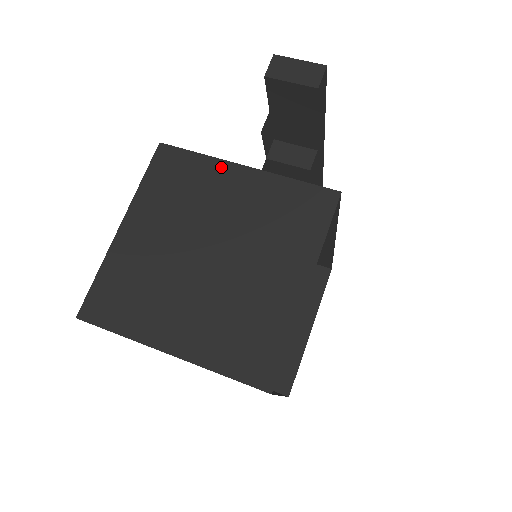
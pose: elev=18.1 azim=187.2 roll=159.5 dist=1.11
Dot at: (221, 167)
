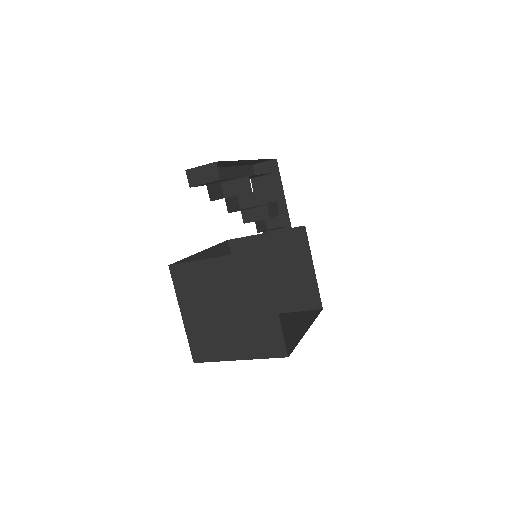
Dot at: (203, 264)
